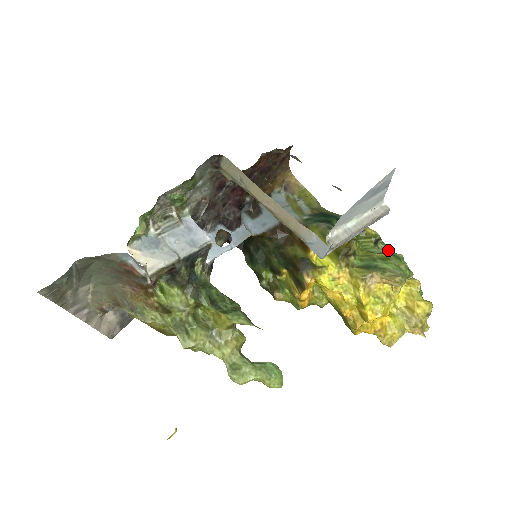
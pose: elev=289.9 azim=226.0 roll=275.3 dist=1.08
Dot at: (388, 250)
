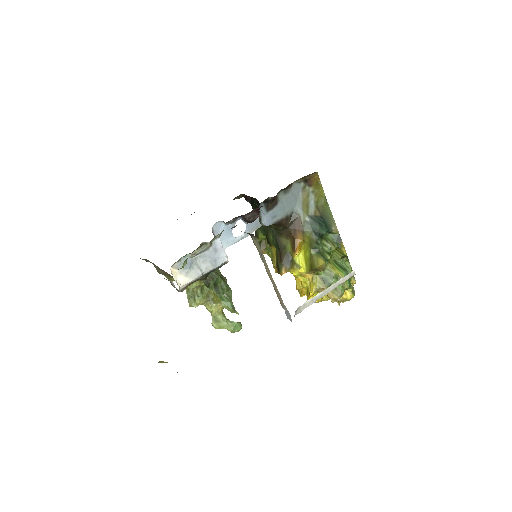
Dot at: (348, 263)
